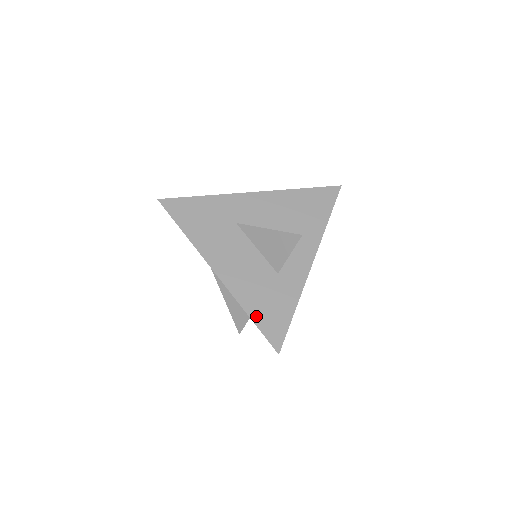
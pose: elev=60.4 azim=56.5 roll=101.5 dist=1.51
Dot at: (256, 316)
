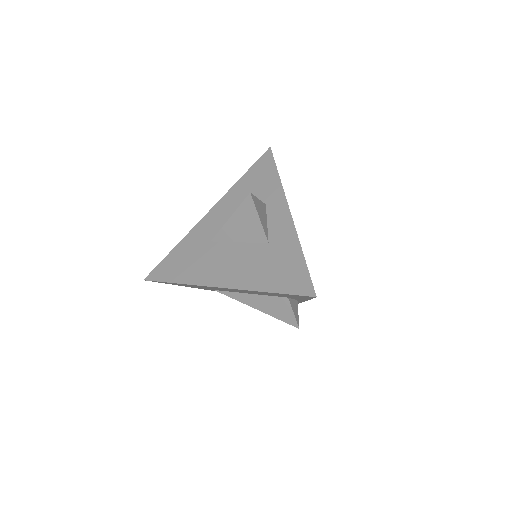
Dot at: (274, 287)
